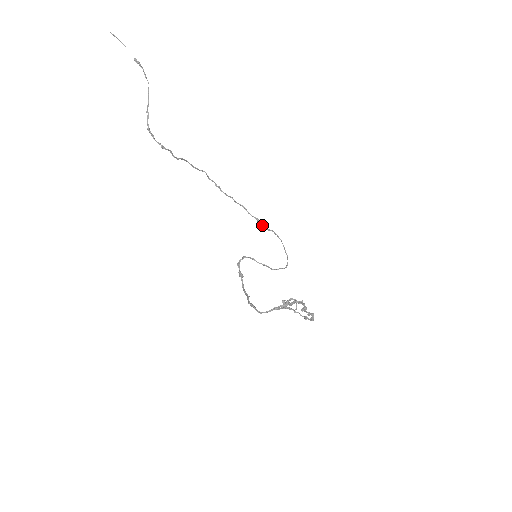
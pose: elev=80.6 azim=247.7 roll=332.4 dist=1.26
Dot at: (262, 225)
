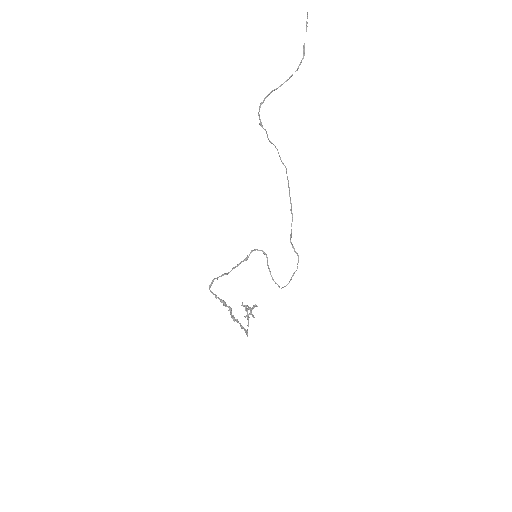
Dot at: occluded
